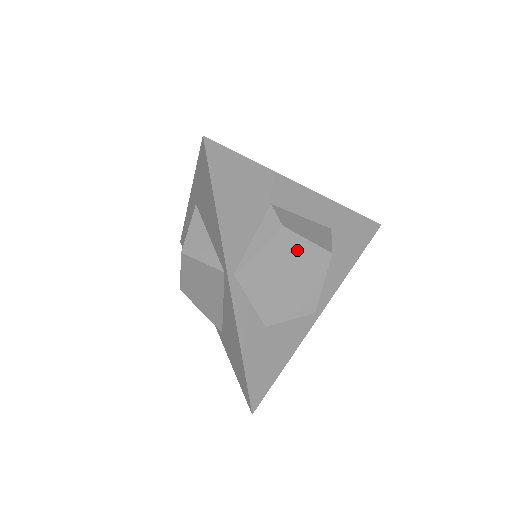
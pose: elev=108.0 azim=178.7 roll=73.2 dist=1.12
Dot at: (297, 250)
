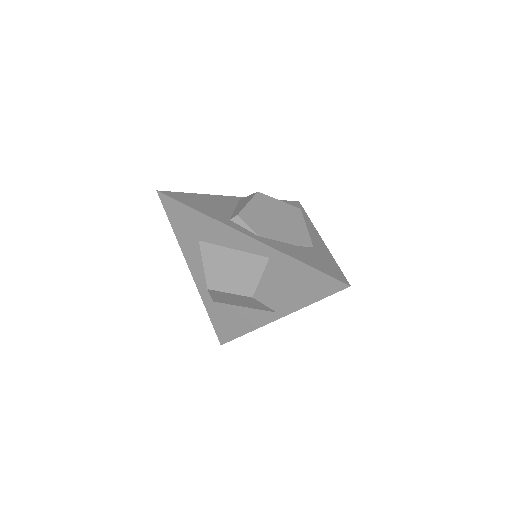
Dot at: occluded
